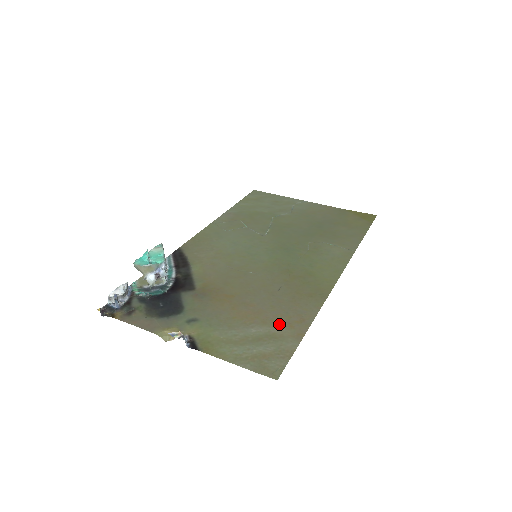
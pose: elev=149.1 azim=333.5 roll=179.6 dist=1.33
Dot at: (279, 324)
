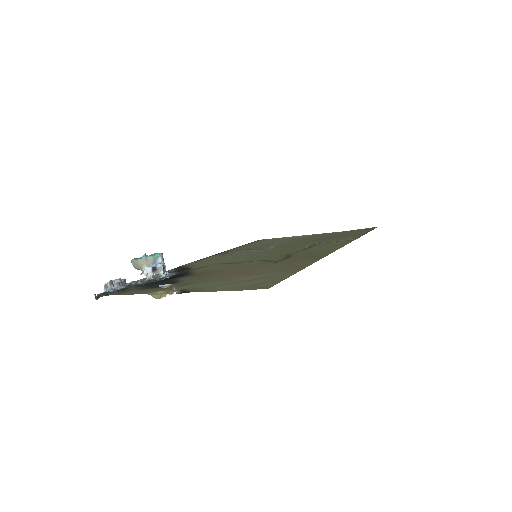
Dot at: (275, 272)
